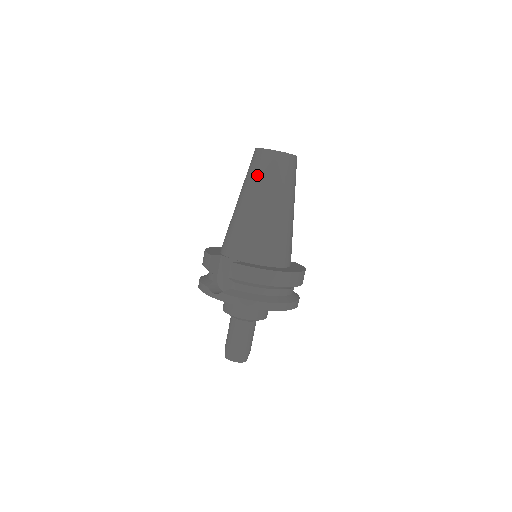
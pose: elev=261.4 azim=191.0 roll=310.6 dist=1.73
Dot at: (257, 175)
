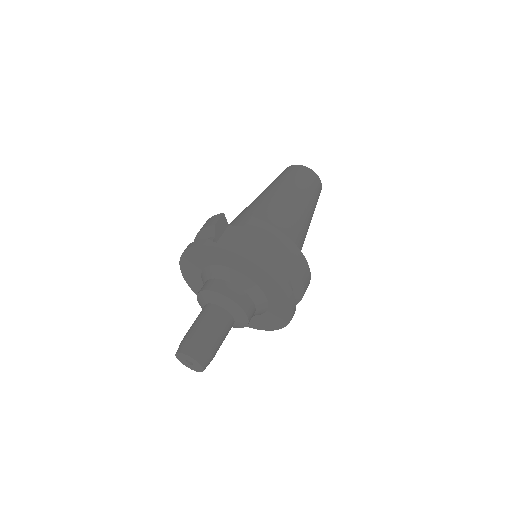
Dot at: (289, 178)
